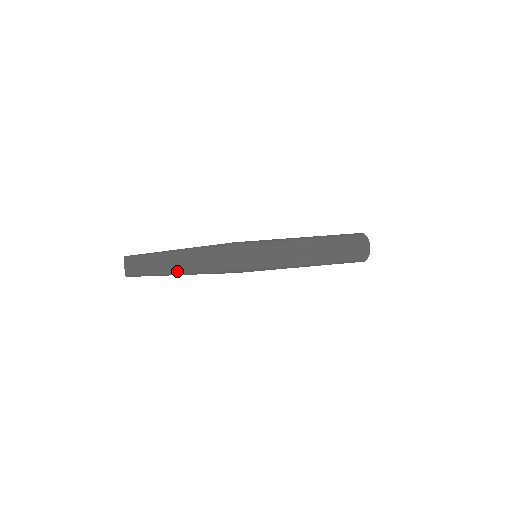
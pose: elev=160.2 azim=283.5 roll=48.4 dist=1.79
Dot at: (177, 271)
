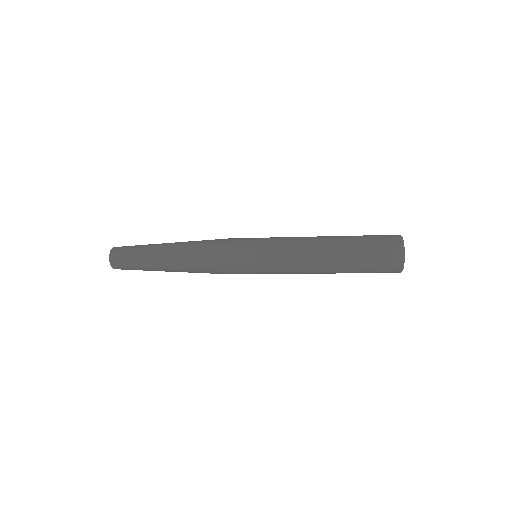
Dot at: (162, 248)
